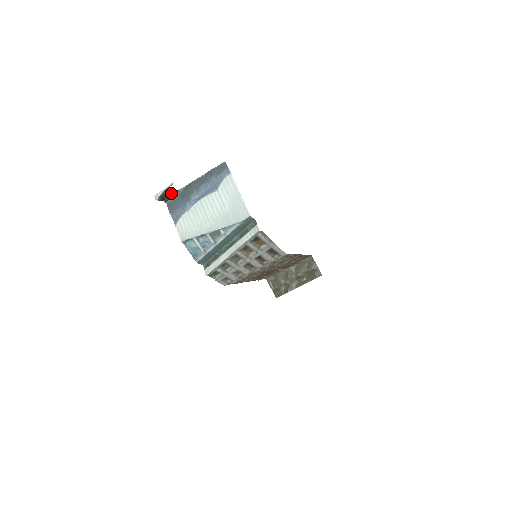
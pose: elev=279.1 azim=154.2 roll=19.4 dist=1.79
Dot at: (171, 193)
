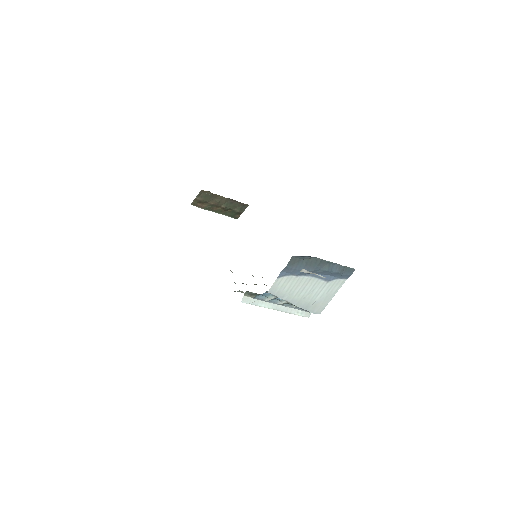
Dot at: occluded
